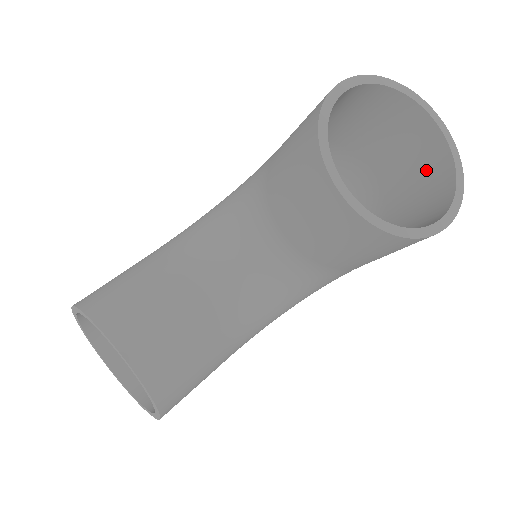
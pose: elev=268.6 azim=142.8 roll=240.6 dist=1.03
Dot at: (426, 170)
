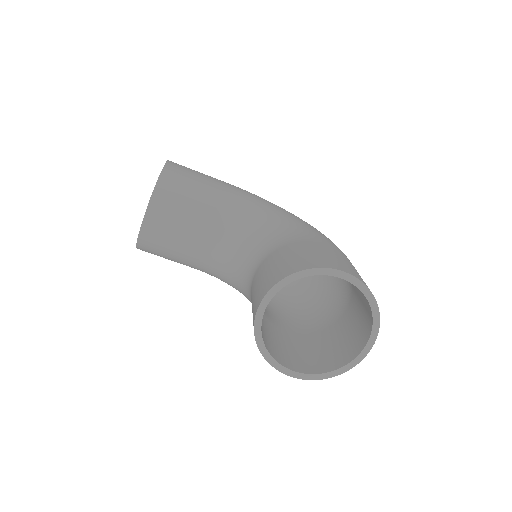
Dot at: (343, 349)
